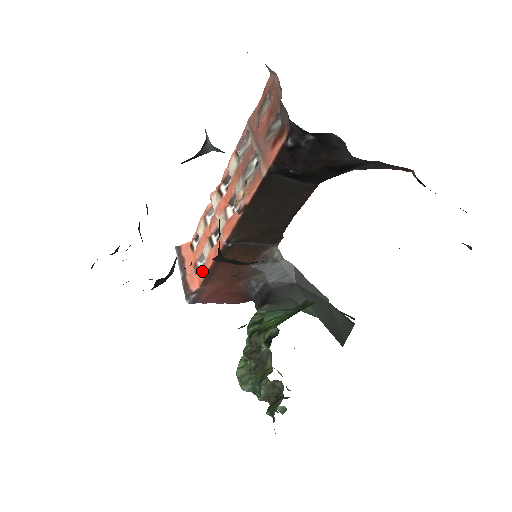
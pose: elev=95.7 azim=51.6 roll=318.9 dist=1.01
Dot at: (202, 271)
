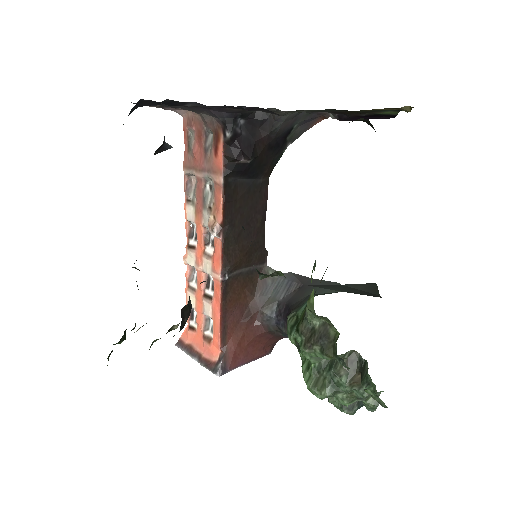
Dot at: (214, 333)
